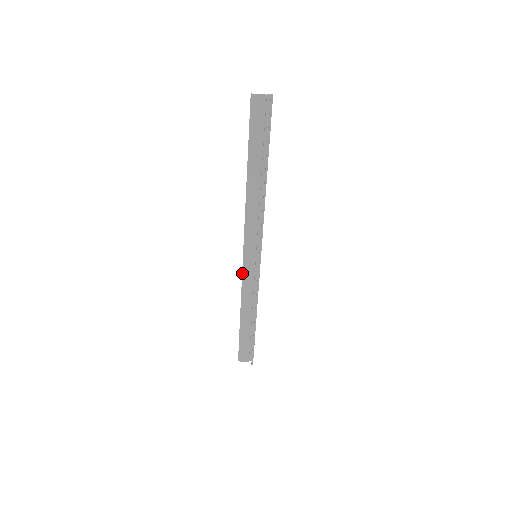
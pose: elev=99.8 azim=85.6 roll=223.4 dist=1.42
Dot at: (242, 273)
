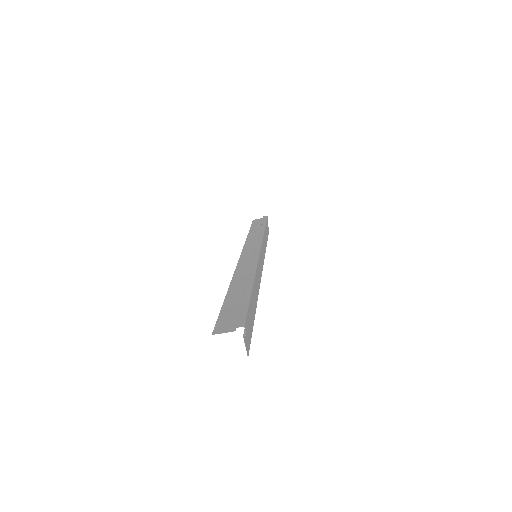
Dot at: (243, 248)
